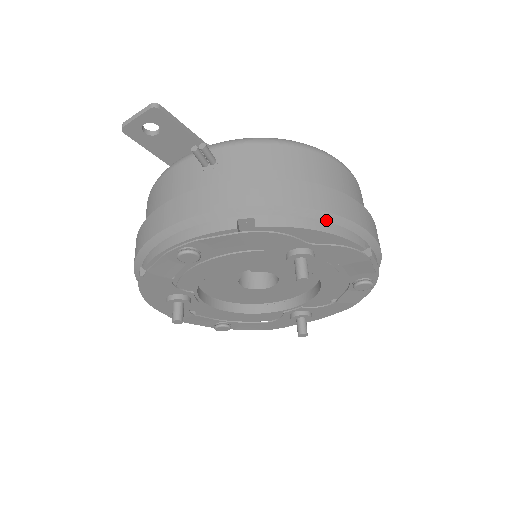
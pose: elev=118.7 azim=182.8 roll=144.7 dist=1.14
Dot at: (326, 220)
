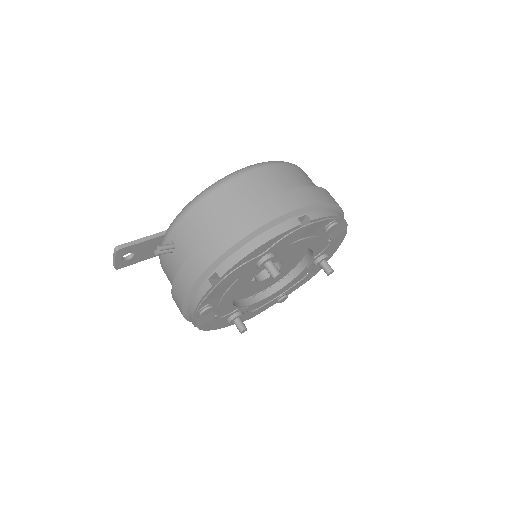
Dot at: (258, 235)
